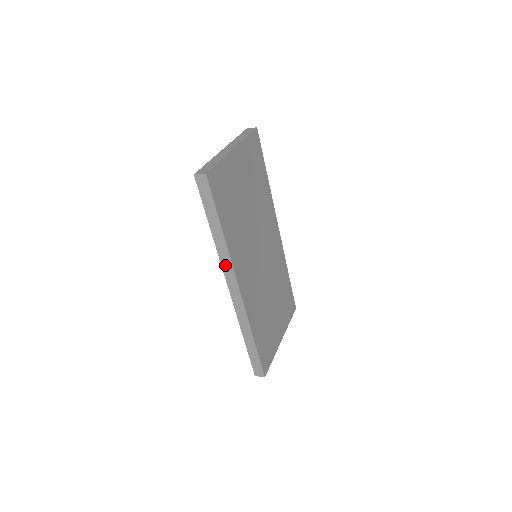
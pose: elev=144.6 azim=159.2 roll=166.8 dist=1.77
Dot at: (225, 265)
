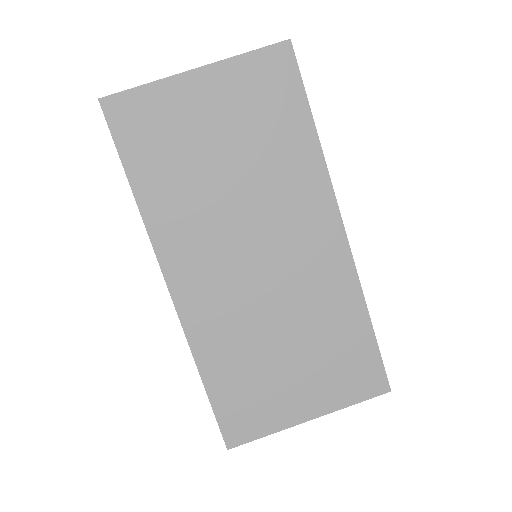
Dot at: occluded
